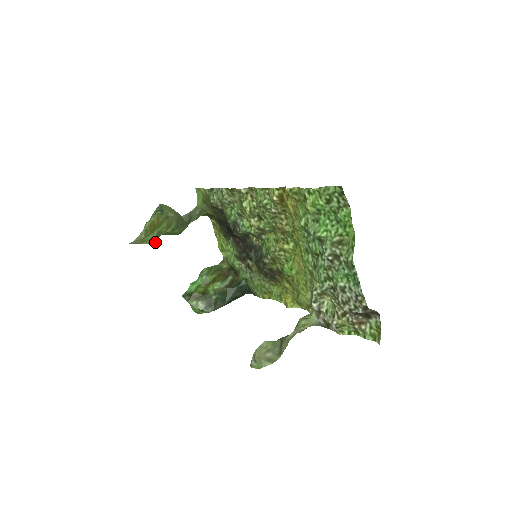
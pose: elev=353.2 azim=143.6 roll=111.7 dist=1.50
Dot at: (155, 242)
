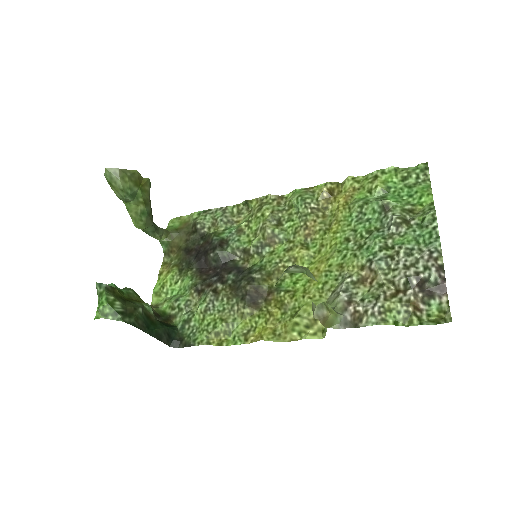
Dot at: (125, 198)
